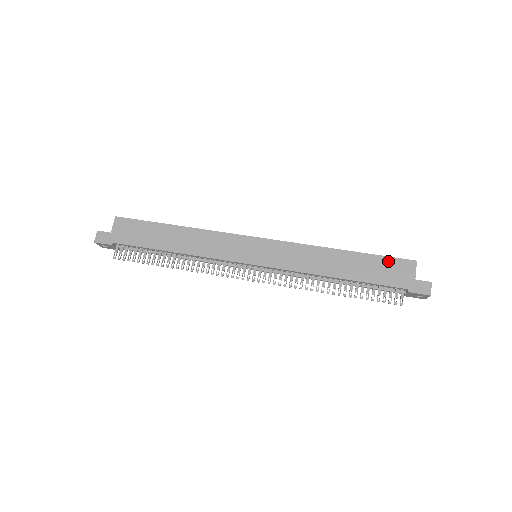
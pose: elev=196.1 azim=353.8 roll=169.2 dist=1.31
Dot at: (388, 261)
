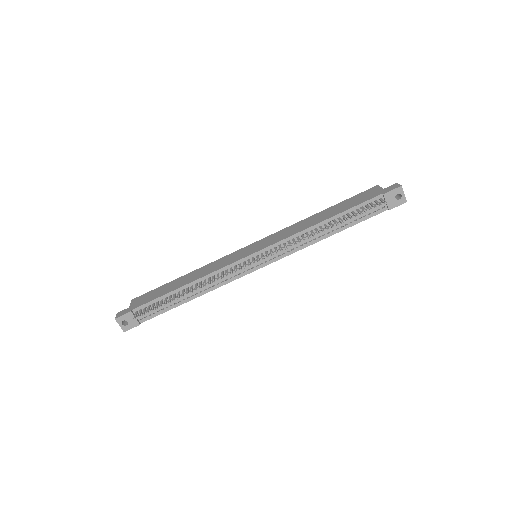
Dot at: (357, 196)
